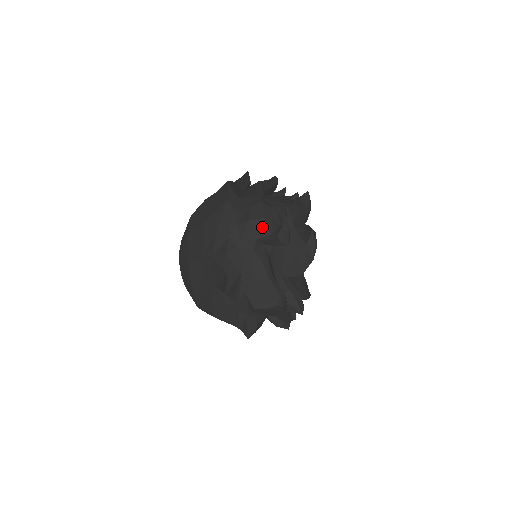
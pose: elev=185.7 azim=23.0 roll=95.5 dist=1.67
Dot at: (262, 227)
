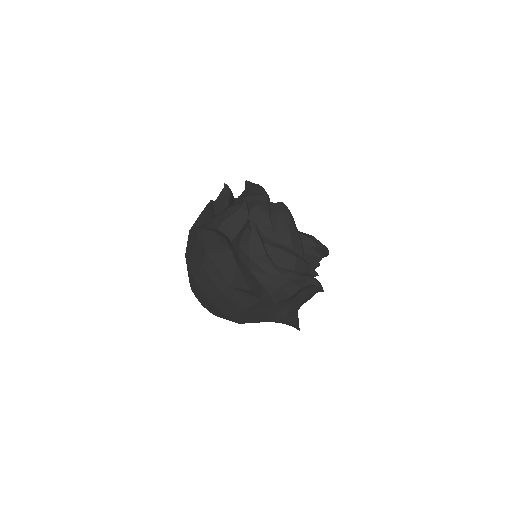
Dot at: (300, 290)
